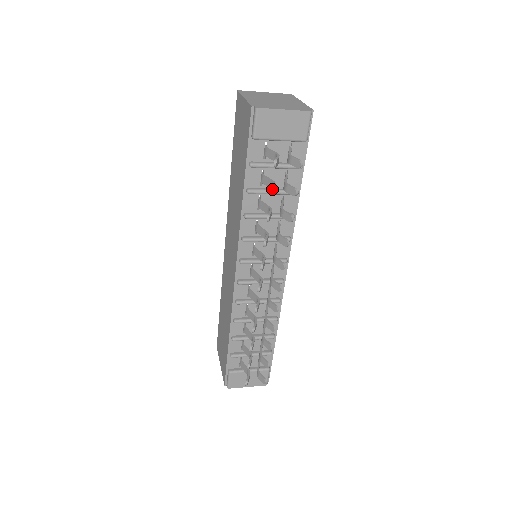
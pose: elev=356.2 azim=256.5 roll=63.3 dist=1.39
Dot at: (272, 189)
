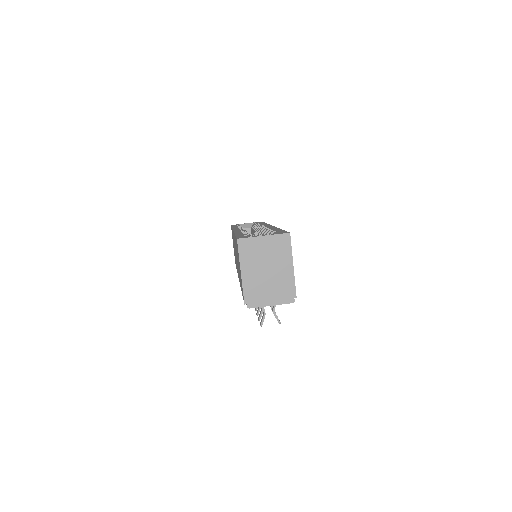
Dot at: (259, 320)
